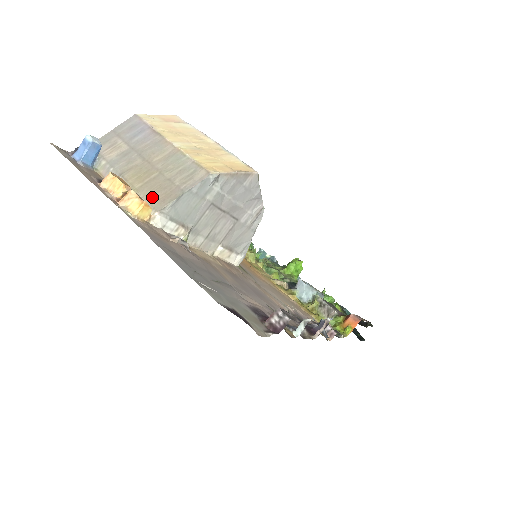
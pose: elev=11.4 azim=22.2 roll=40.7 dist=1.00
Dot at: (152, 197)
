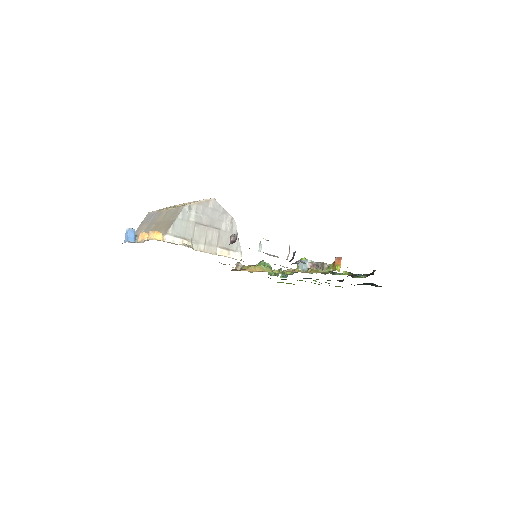
Dot at: (162, 232)
